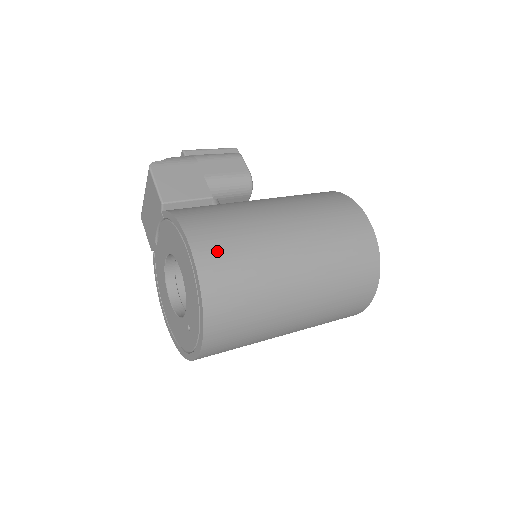
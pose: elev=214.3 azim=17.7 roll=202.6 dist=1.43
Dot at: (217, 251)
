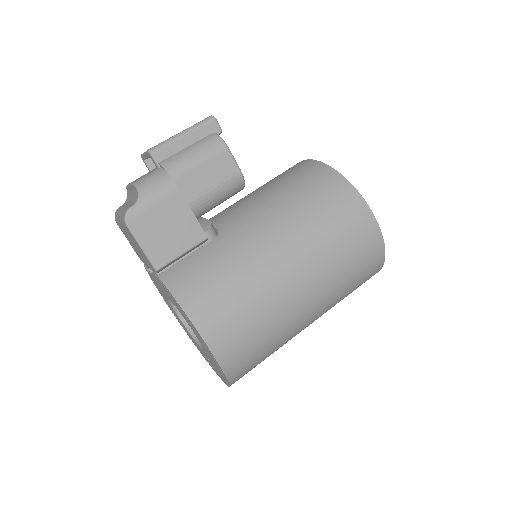
Dot at: (235, 340)
